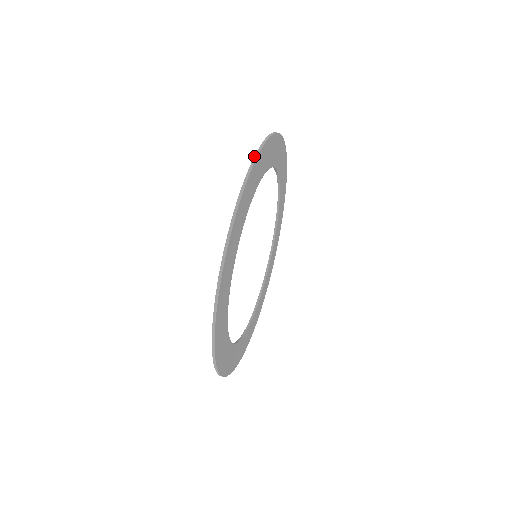
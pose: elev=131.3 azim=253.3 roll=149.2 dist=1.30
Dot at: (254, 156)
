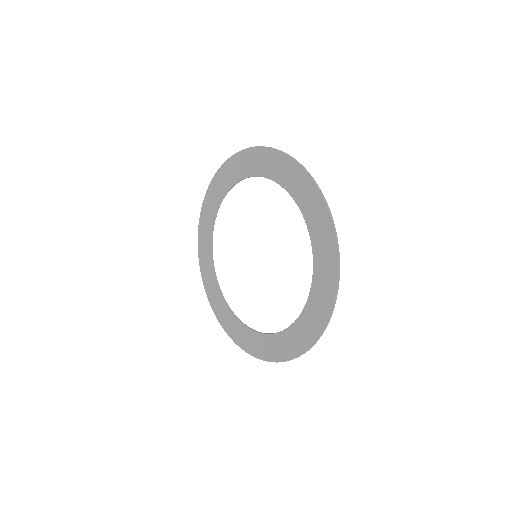
Dot at: (235, 153)
